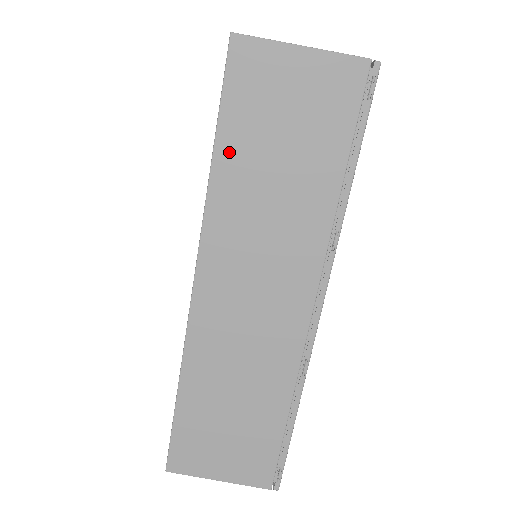
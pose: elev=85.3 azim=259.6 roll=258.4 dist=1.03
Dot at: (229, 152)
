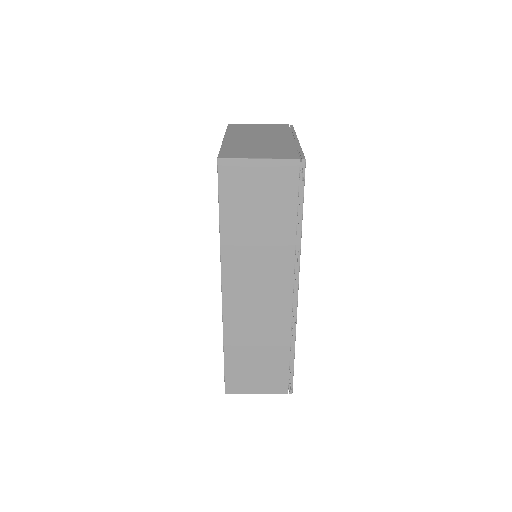
Dot at: (229, 220)
